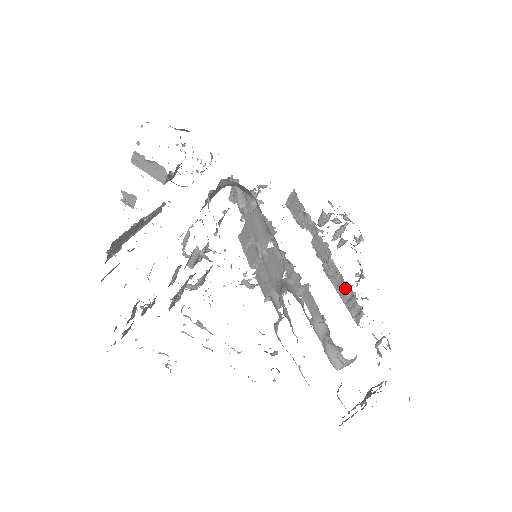
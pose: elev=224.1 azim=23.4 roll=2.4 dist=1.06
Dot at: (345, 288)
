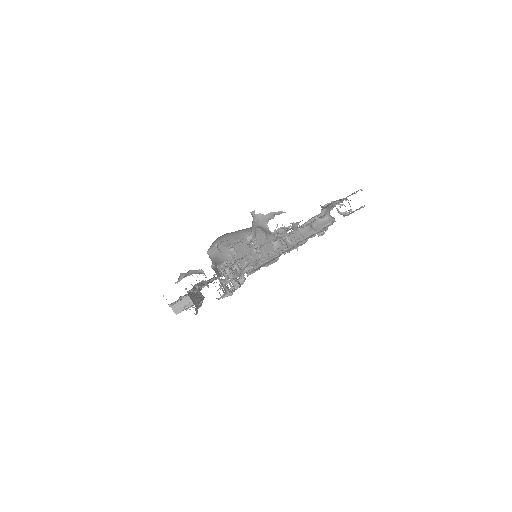
Dot at: occluded
